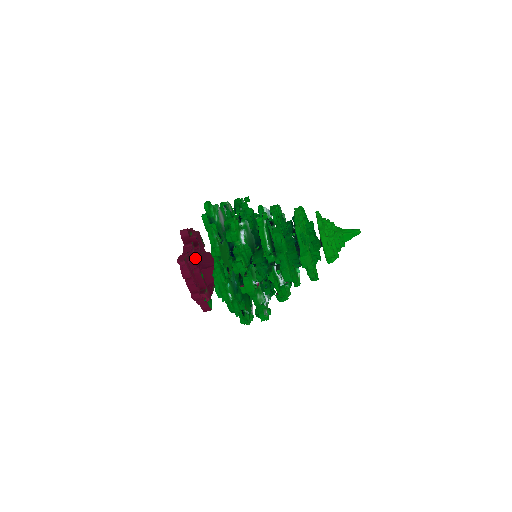
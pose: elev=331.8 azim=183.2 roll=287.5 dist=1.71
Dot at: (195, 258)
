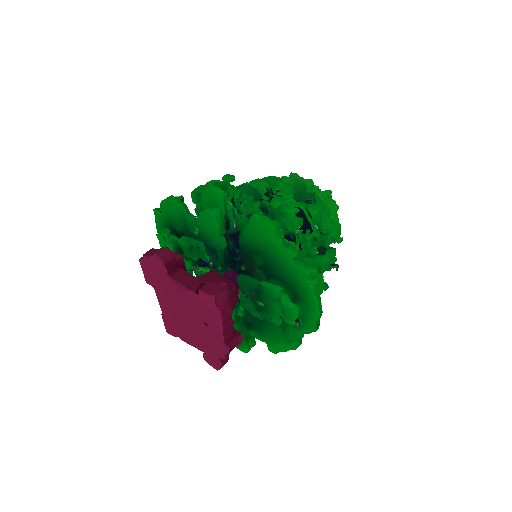
Dot at: (218, 284)
